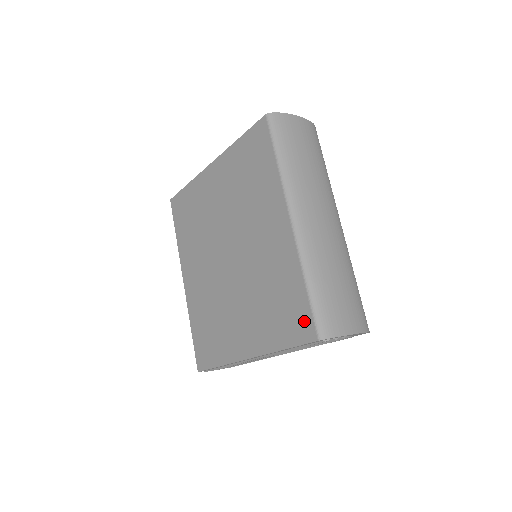
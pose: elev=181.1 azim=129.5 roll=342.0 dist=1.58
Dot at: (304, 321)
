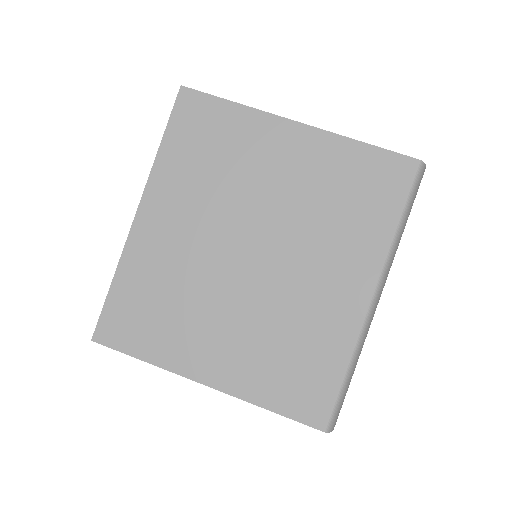
Dot at: (319, 403)
